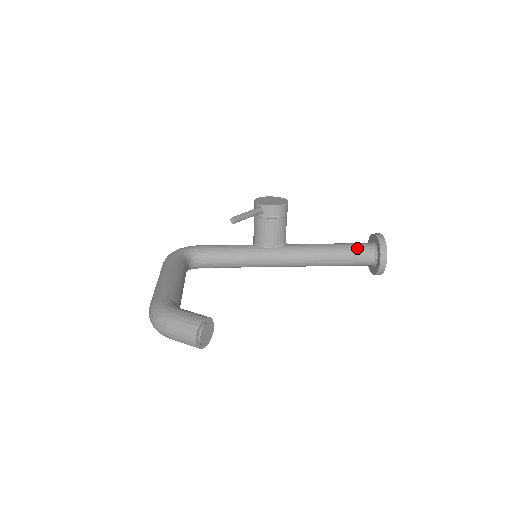
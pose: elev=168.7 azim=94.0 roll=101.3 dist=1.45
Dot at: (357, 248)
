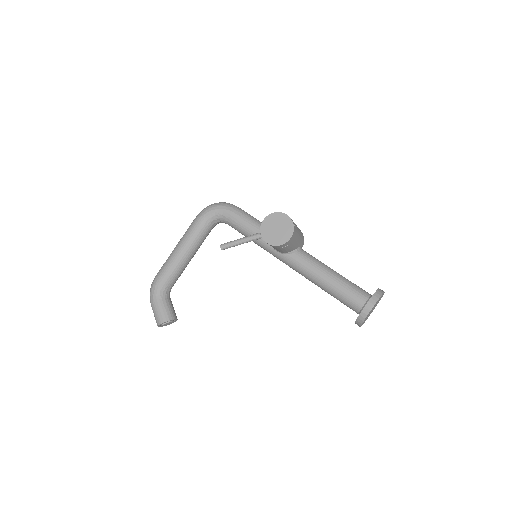
Dot at: (345, 299)
